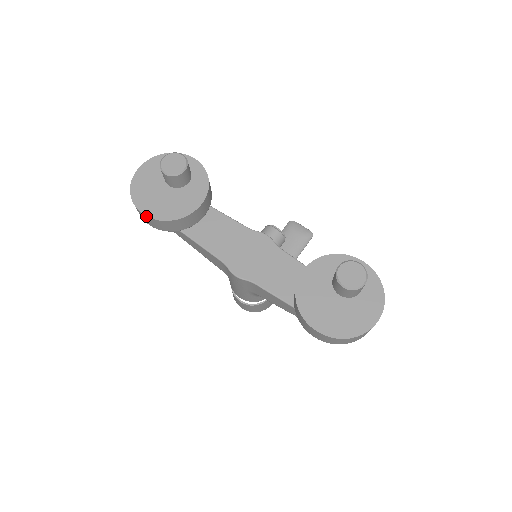
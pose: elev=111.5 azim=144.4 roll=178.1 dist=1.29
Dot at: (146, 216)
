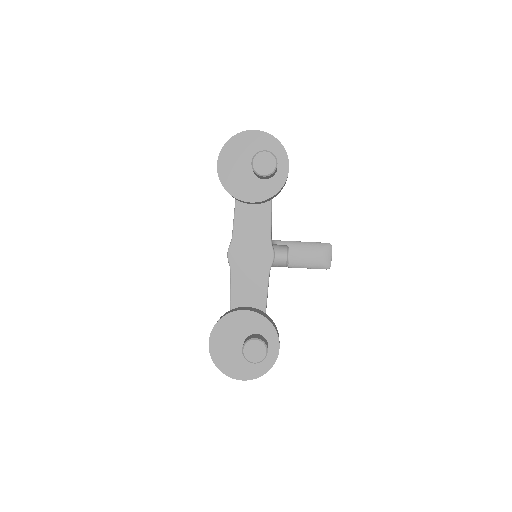
Dot at: (217, 167)
